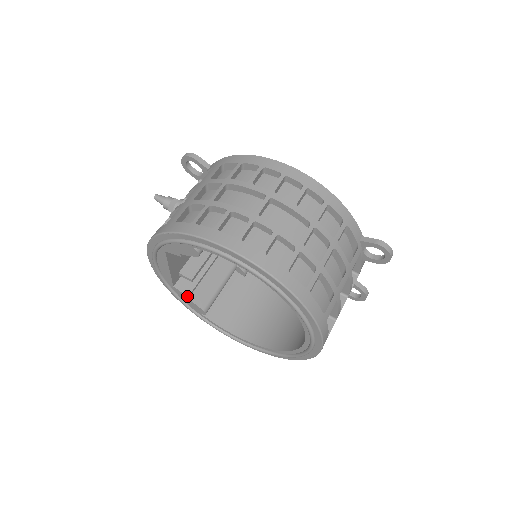
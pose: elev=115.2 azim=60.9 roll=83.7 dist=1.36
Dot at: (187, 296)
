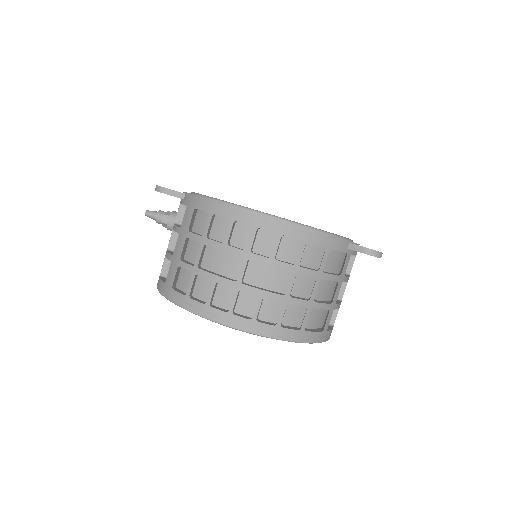
Dot at: occluded
